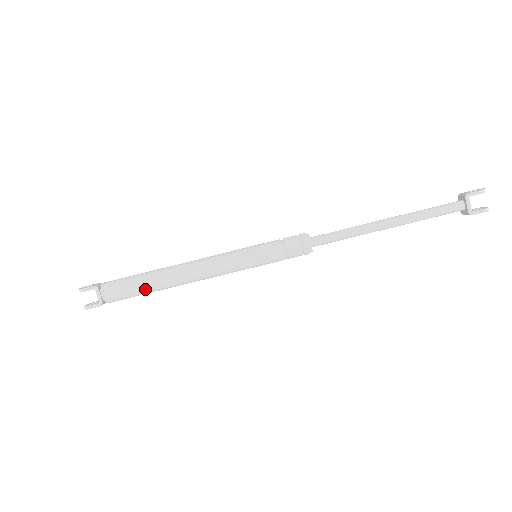
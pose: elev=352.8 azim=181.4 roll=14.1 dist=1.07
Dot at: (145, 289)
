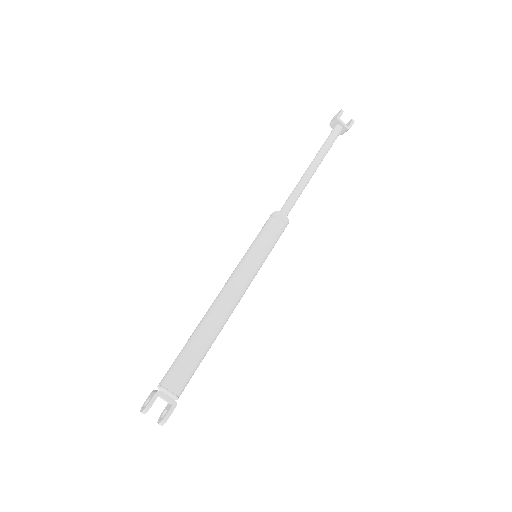
Dot at: (202, 353)
